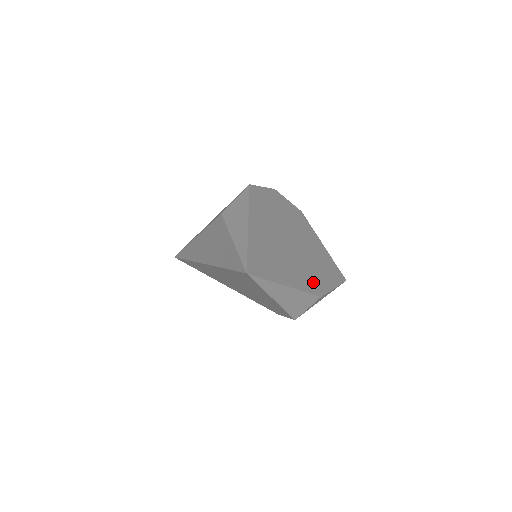
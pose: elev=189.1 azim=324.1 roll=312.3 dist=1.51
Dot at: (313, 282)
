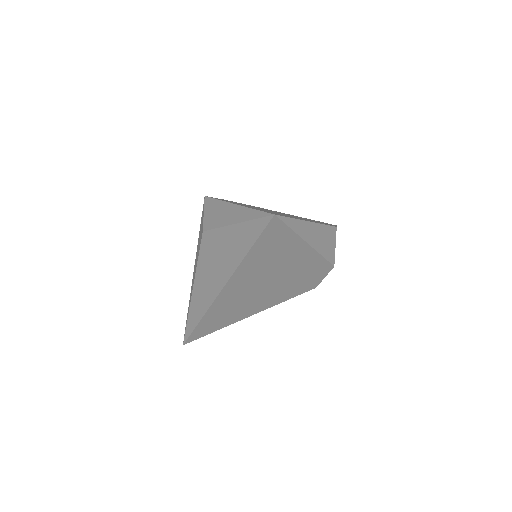
Dot at: occluded
